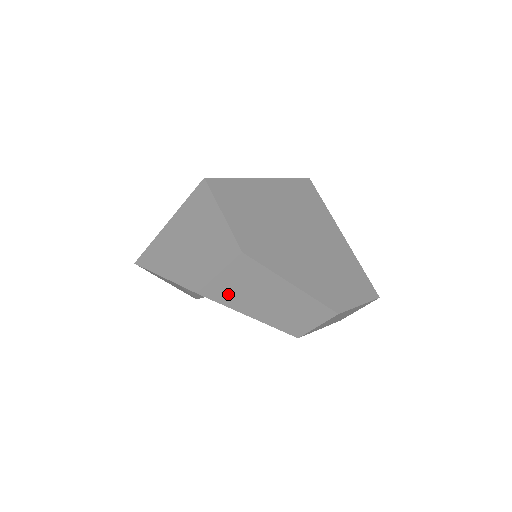
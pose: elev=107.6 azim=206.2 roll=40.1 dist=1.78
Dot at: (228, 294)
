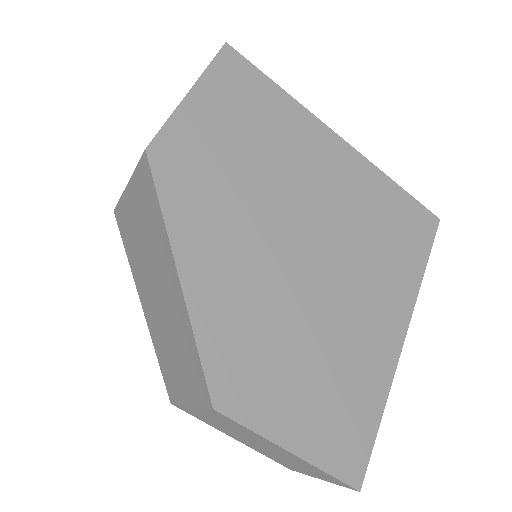
Dot at: (131, 236)
